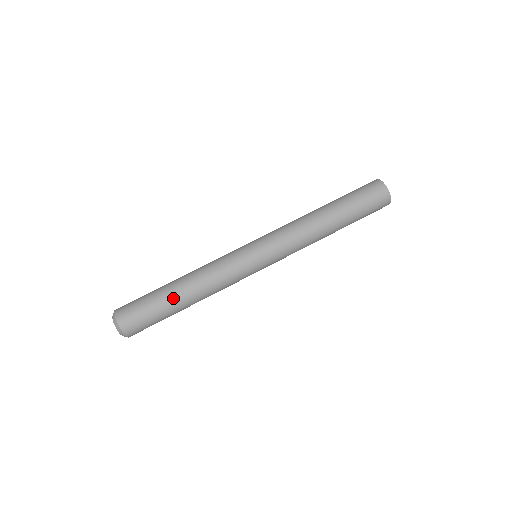
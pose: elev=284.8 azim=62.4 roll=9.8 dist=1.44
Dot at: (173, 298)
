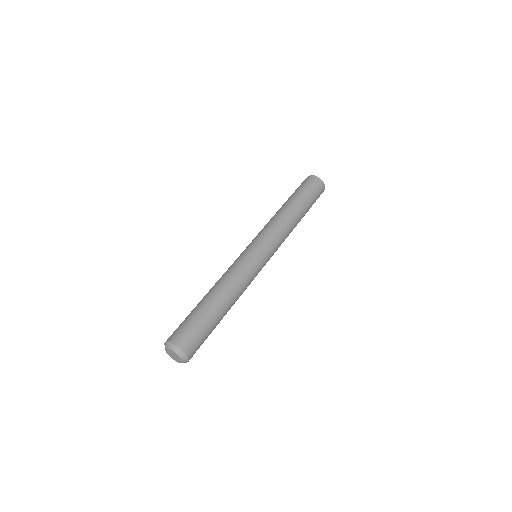
Dot at: (203, 302)
